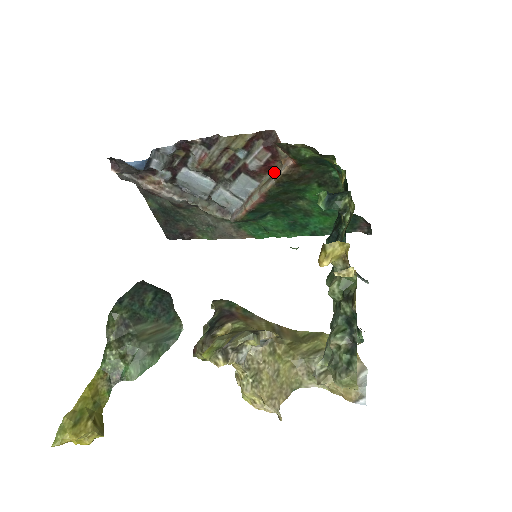
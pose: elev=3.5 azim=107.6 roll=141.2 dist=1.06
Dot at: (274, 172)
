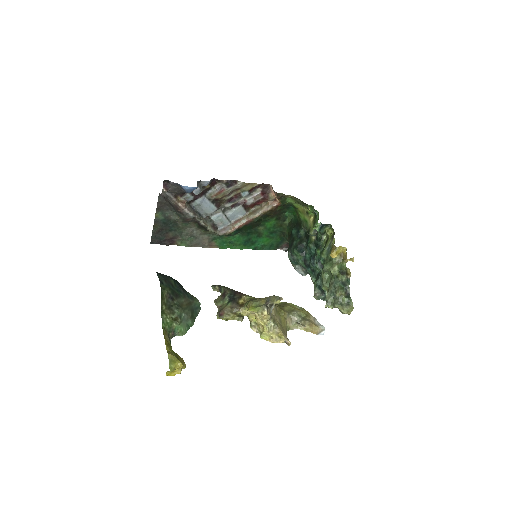
Dot at: (257, 208)
